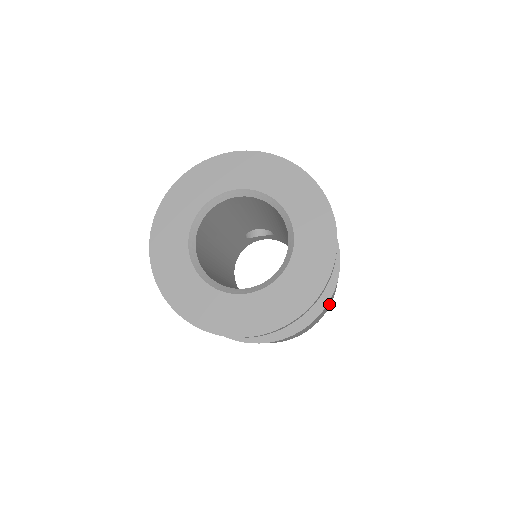
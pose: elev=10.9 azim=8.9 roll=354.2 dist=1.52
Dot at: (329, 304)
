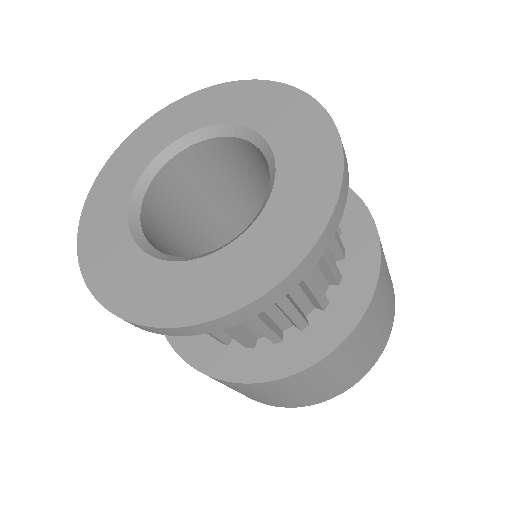
Dot at: (378, 332)
